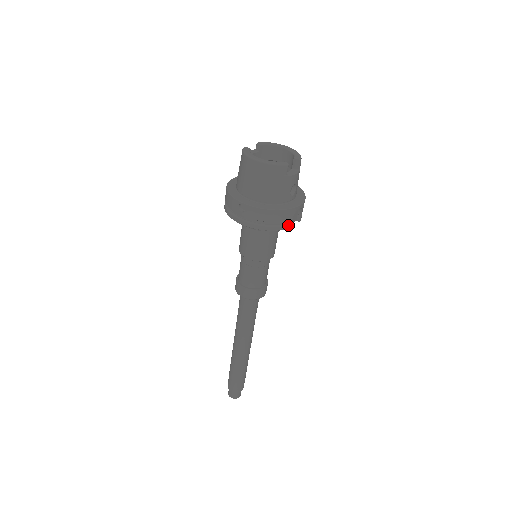
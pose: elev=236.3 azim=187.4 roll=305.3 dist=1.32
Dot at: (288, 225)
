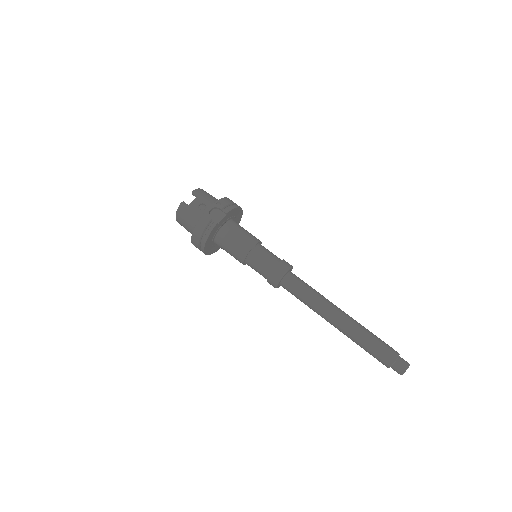
Dot at: (213, 224)
